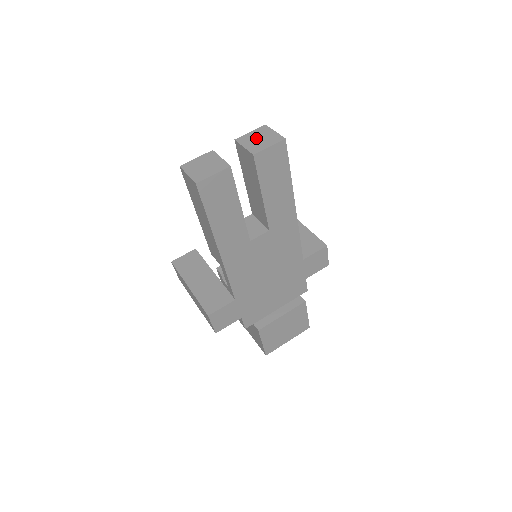
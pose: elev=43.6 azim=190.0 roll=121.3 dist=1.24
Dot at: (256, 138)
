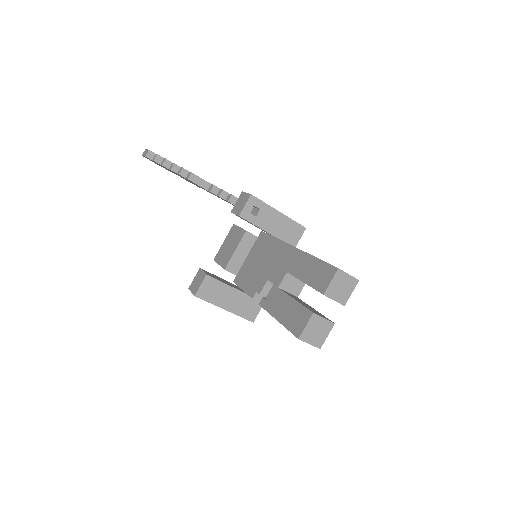
Dot at: (339, 288)
